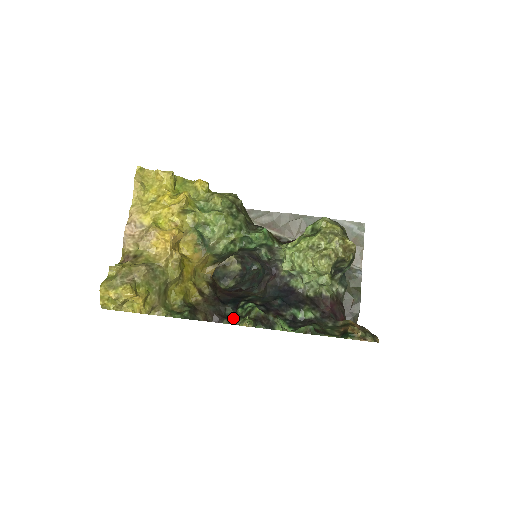
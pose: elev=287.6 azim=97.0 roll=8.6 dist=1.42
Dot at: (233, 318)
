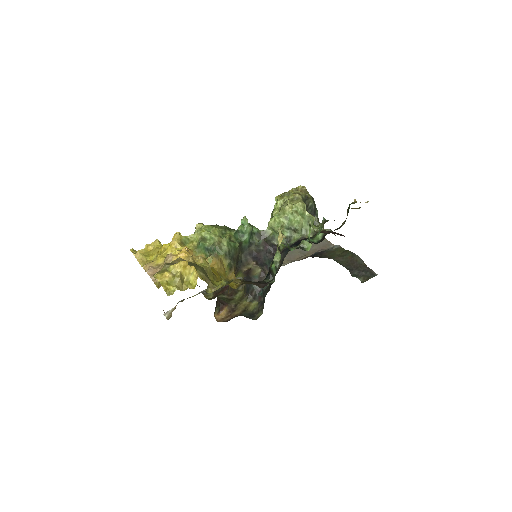
Dot at: occluded
